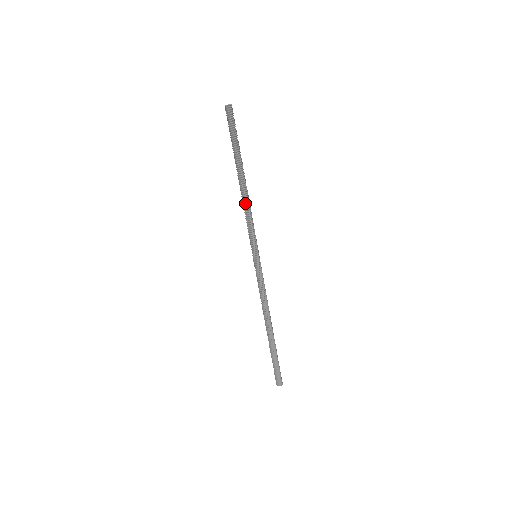
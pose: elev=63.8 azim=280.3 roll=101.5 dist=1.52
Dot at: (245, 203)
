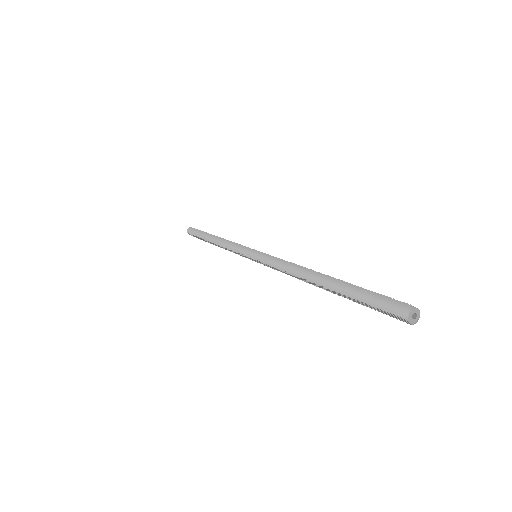
Dot at: (222, 243)
